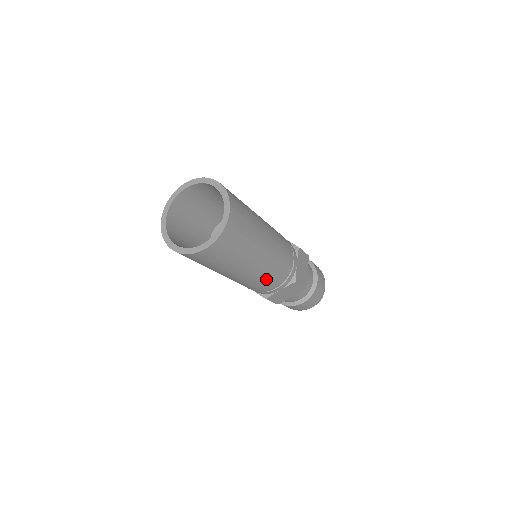
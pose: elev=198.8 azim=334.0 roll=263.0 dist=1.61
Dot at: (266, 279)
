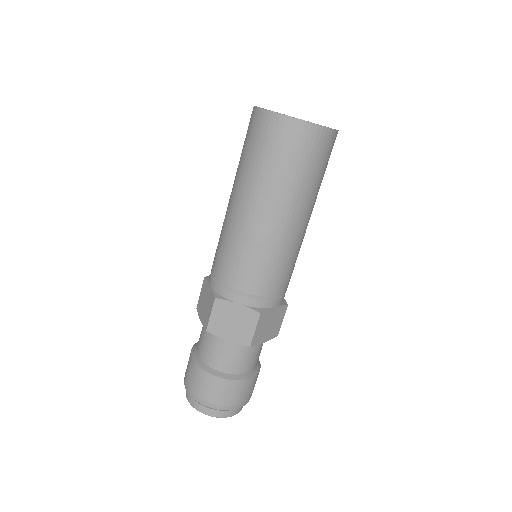
Dot at: (291, 262)
